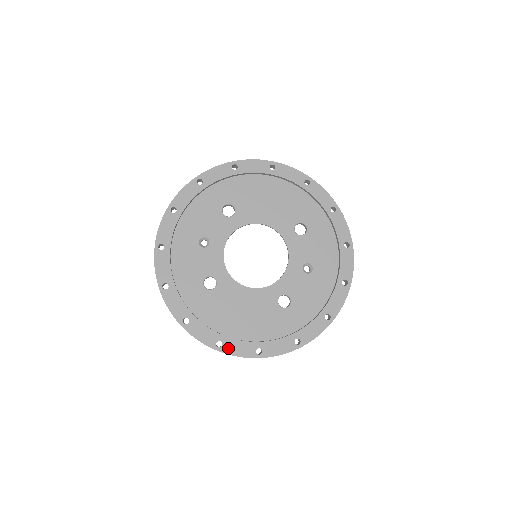
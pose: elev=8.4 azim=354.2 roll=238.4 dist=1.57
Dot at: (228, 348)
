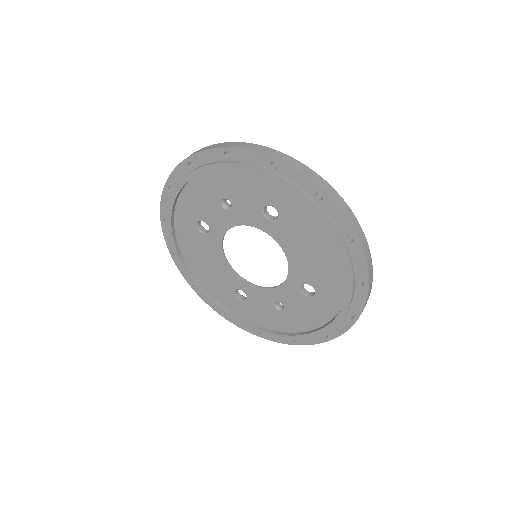
Dot at: occluded
